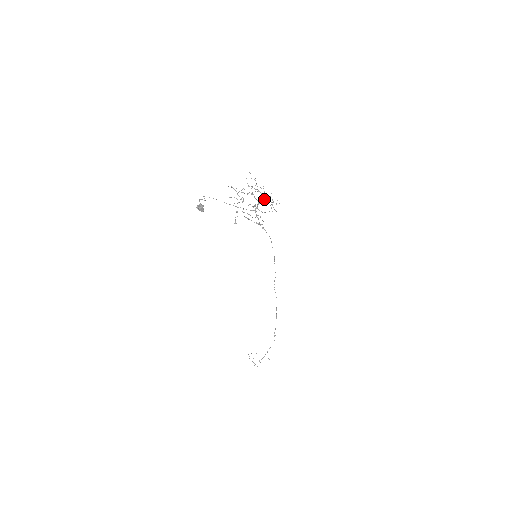
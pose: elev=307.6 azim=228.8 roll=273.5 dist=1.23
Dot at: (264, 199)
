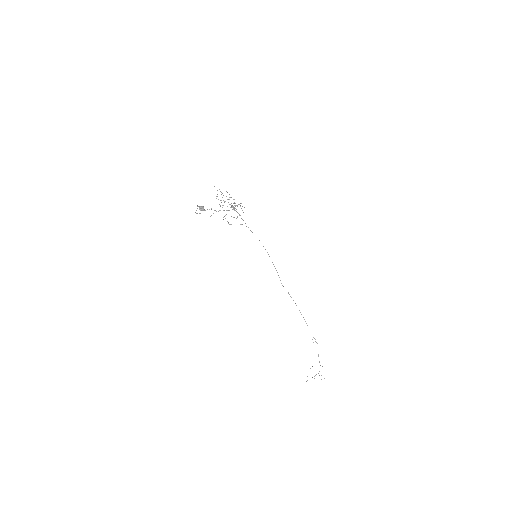
Dot at: (233, 203)
